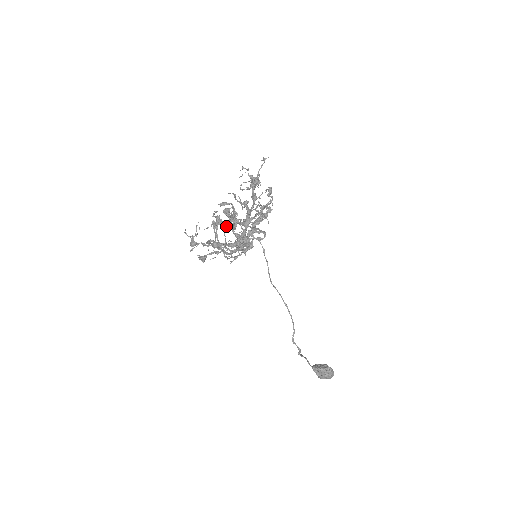
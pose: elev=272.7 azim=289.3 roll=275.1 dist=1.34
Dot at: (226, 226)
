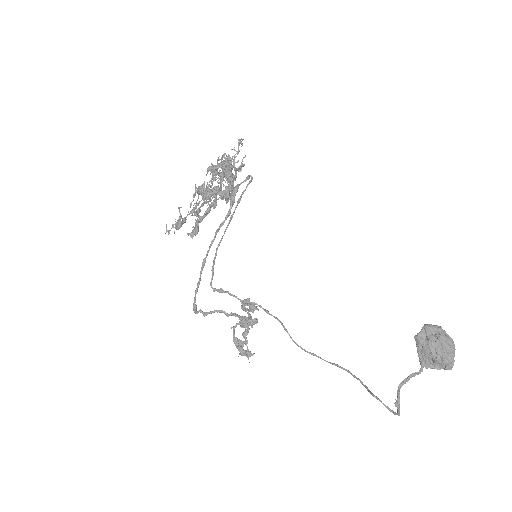
Dot at: (210, 166)
